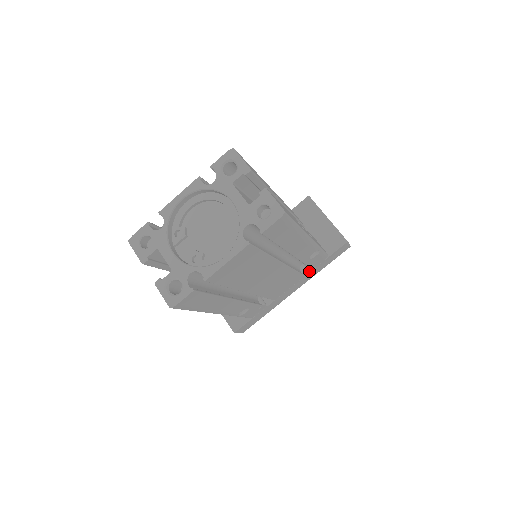
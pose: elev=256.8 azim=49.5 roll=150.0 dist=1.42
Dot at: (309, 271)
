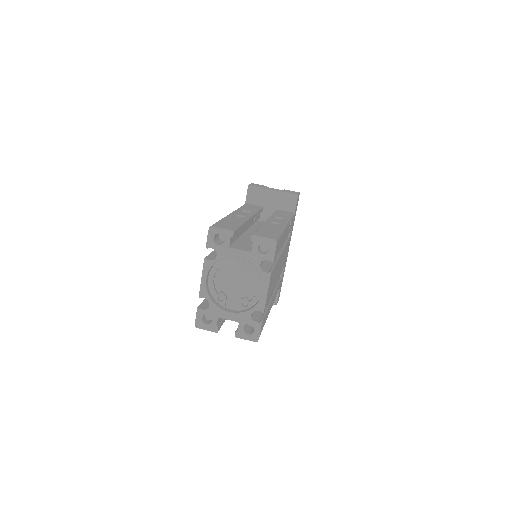
Dot at: occluded
